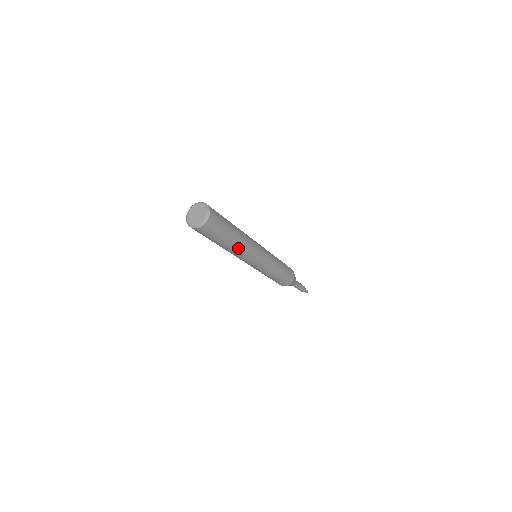
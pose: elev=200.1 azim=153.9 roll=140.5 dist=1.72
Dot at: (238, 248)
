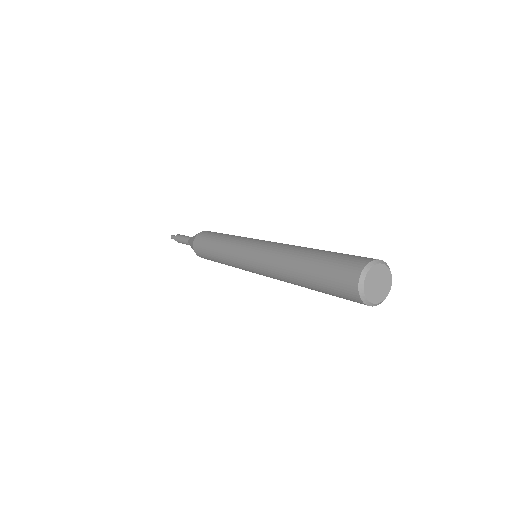
Dot at: occluded
